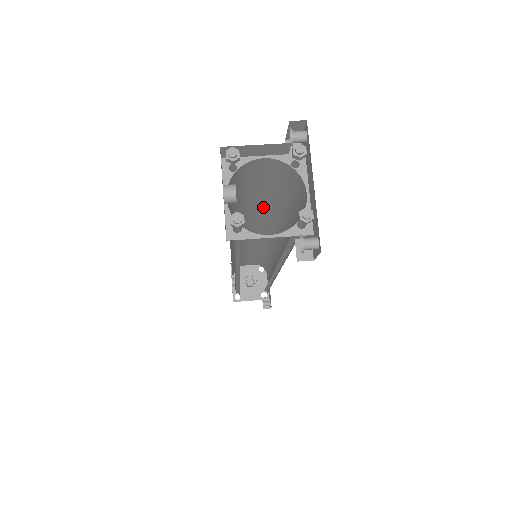
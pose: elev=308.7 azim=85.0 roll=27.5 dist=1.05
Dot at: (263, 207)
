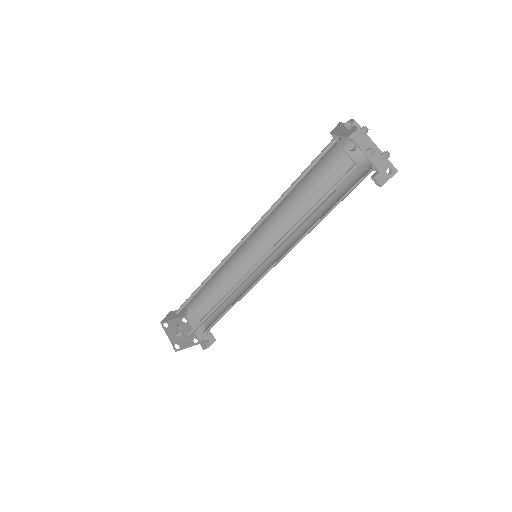
Dot at: (289, 198)
